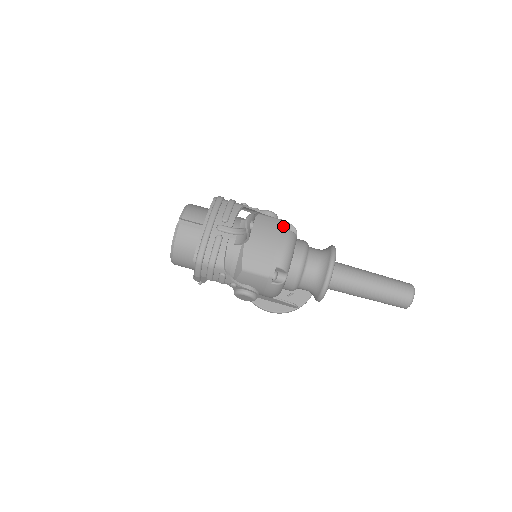
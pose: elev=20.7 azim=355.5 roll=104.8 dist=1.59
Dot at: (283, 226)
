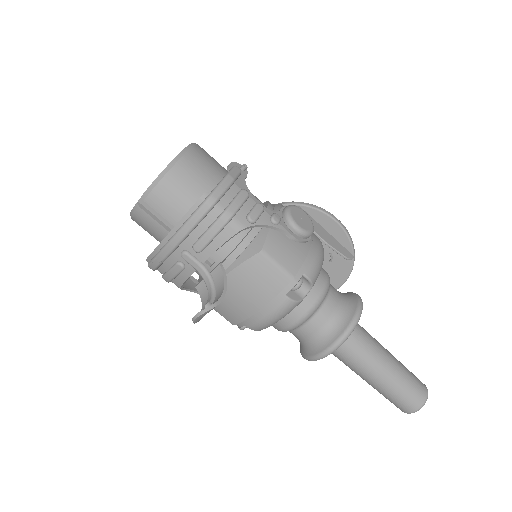
Dot at: (285, 288)
